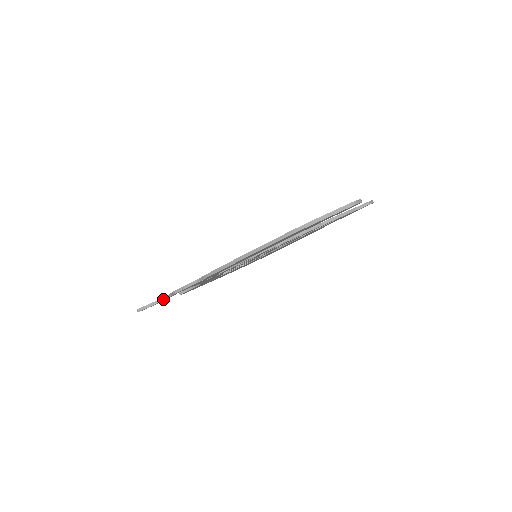
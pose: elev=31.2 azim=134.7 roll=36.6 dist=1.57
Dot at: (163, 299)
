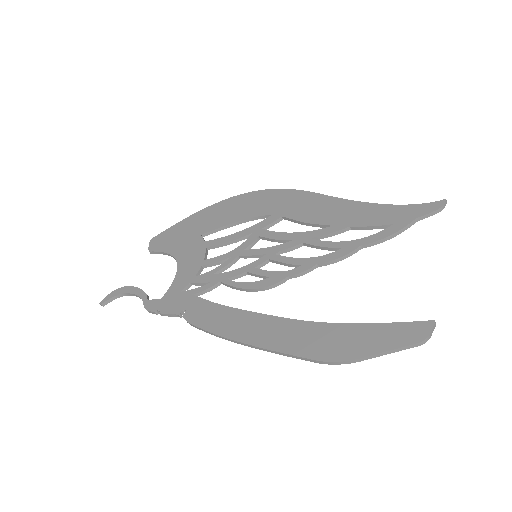
Dot at: (132, 295)
